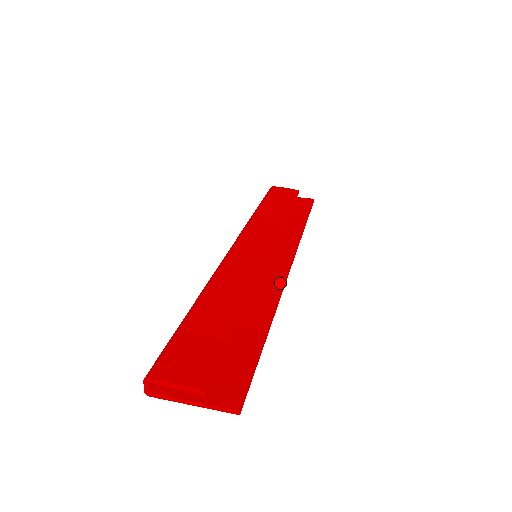
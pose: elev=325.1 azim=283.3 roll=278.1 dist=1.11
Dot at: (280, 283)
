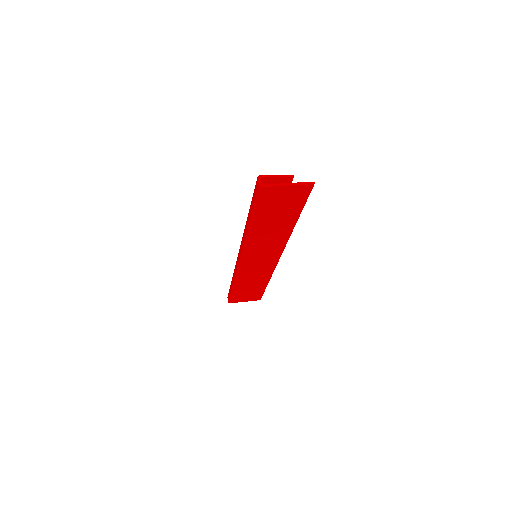
Dot at: (283, 244)
